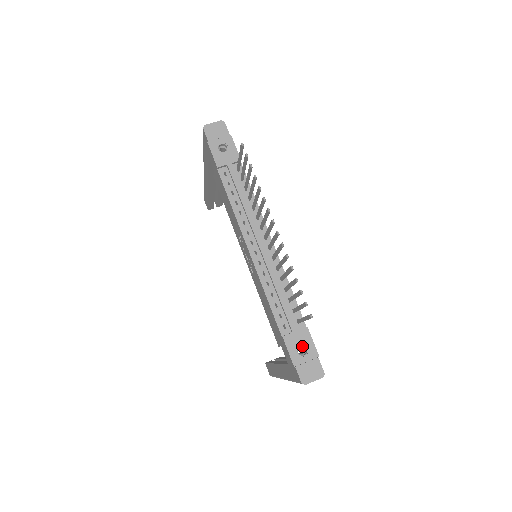
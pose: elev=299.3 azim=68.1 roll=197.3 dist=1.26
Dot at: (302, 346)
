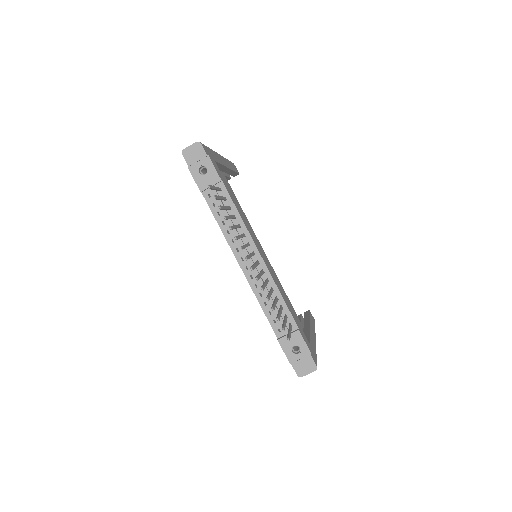
Dot at: (296, 345)
